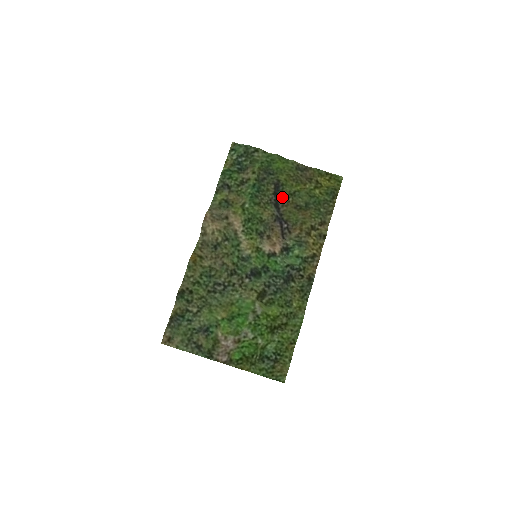
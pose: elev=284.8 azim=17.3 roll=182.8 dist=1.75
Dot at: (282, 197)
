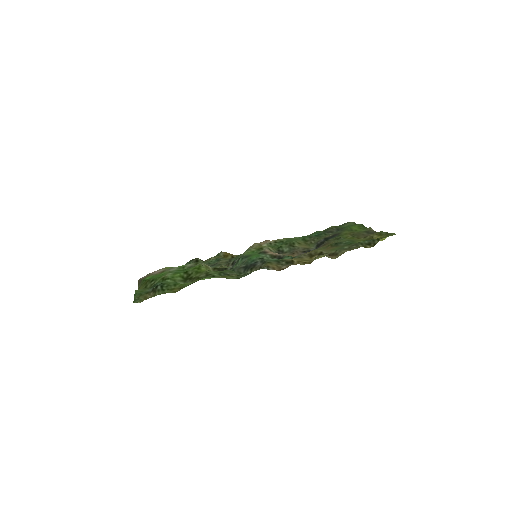
Dot at: (329, 241)
